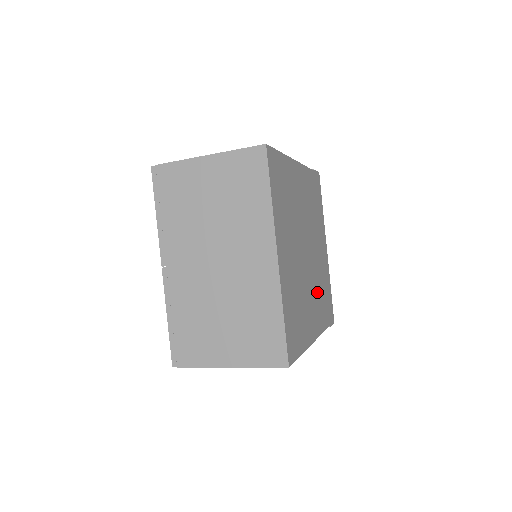
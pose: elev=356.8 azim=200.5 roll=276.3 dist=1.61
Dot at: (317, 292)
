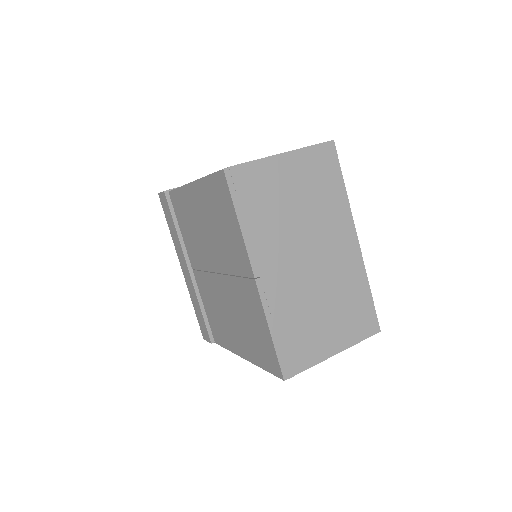
Dot at: occluded
